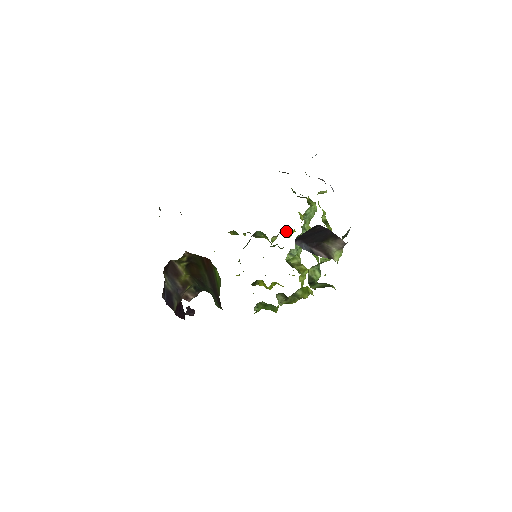
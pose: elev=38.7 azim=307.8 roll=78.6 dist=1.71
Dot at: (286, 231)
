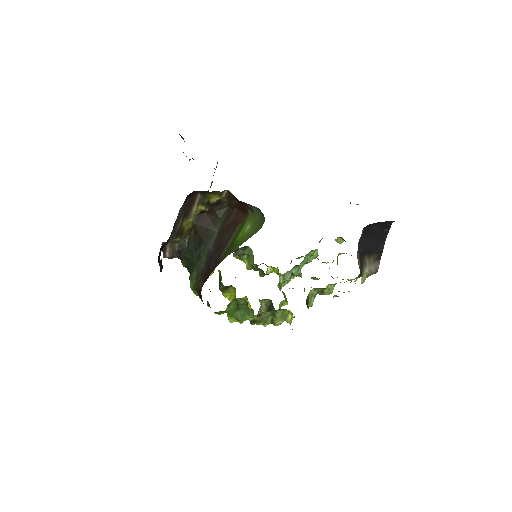
Dot at: (269, 266)
